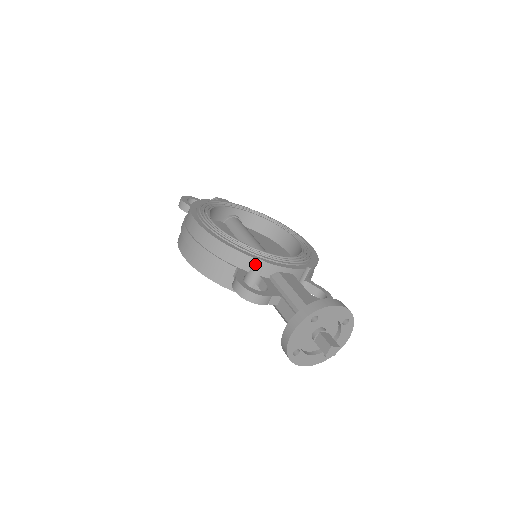
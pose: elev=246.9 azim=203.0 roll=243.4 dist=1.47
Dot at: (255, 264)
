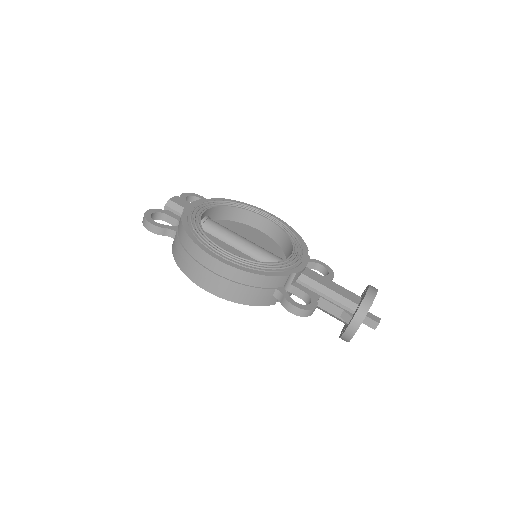
Dot at: (288, 278)
